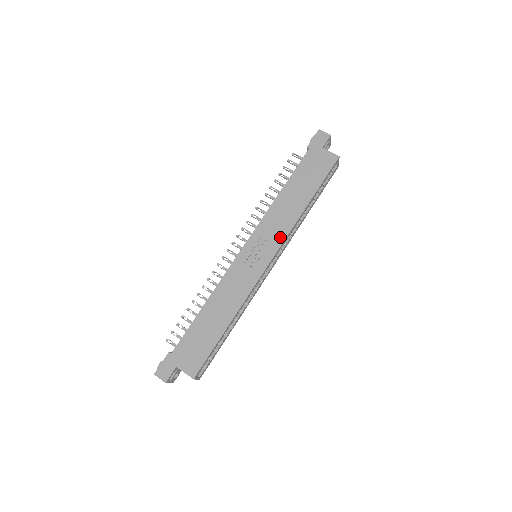
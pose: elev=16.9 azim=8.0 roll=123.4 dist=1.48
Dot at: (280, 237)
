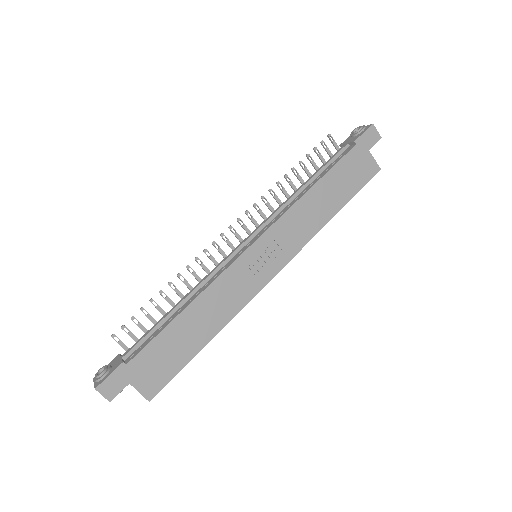
Dot at: (295, 247)
